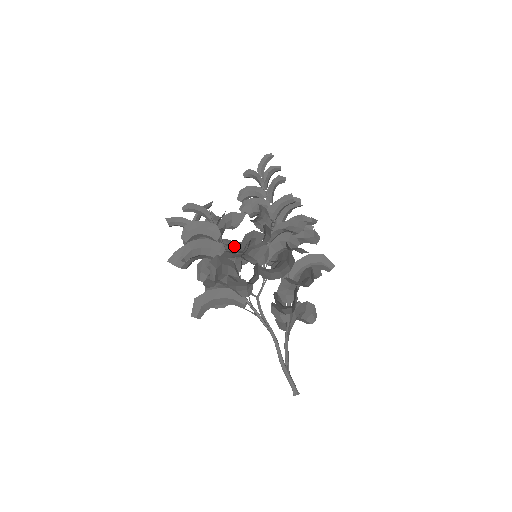
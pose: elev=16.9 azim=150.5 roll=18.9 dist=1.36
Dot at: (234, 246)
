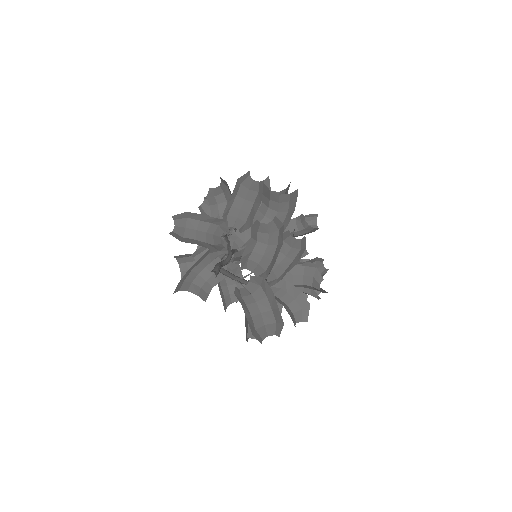
Dot at: occluded
